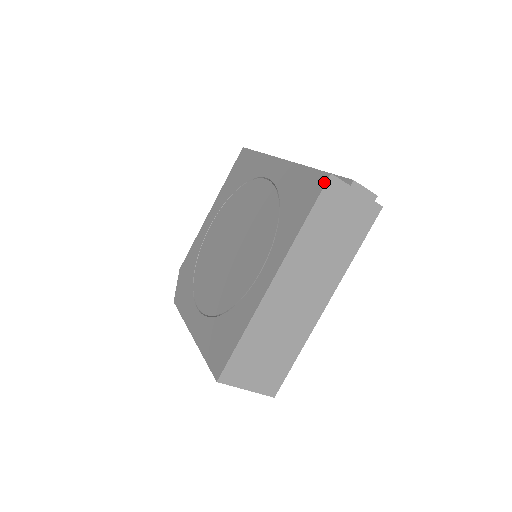
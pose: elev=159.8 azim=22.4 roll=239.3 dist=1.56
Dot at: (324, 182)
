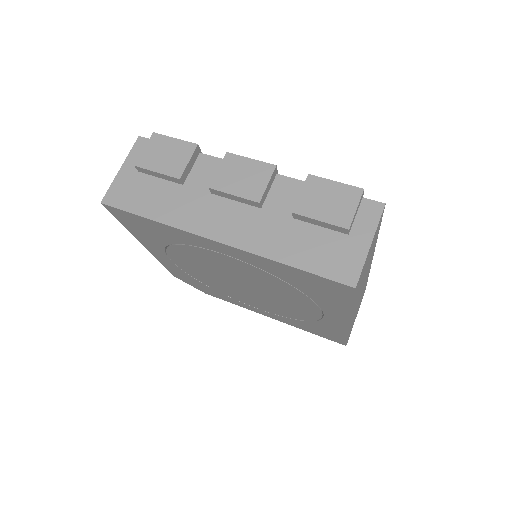
Dot at: (351, 292)
